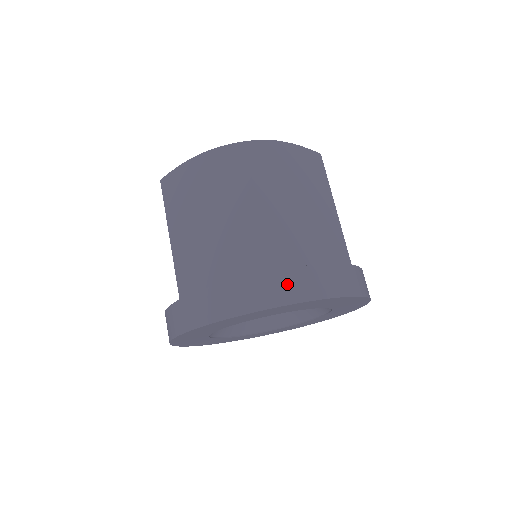
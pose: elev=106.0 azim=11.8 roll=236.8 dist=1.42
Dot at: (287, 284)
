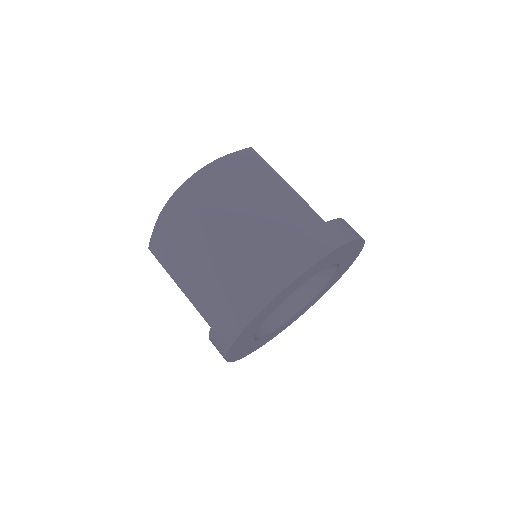
Dot at: (344, 227)
